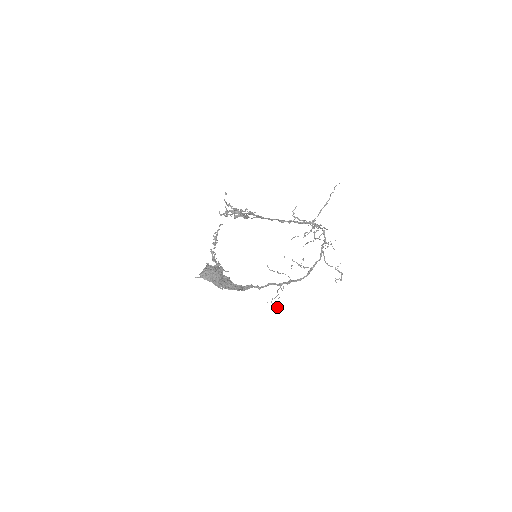
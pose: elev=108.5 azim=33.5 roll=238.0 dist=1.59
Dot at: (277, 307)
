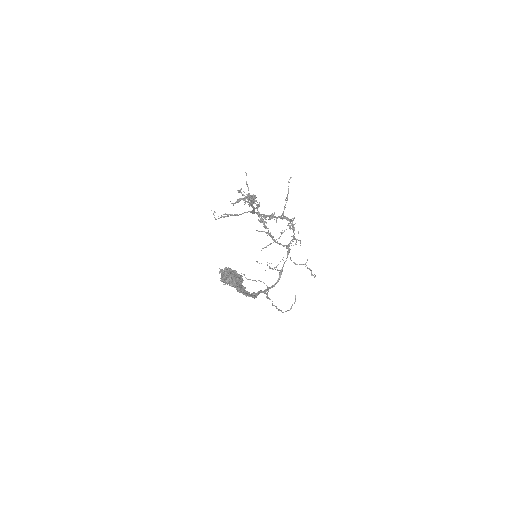
Dot at: (290, 309)
